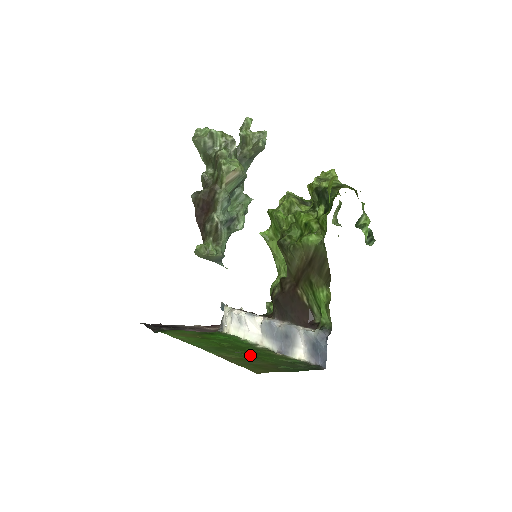
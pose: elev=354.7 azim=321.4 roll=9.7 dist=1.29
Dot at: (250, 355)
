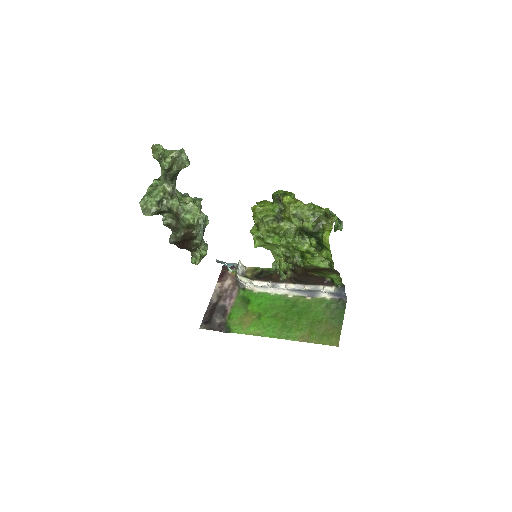
Dot at: (307, 321)
